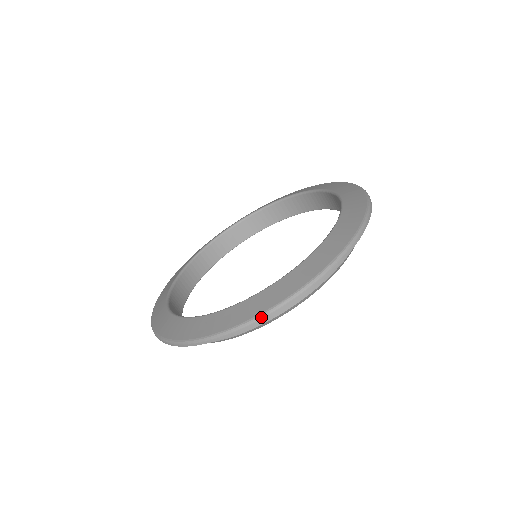
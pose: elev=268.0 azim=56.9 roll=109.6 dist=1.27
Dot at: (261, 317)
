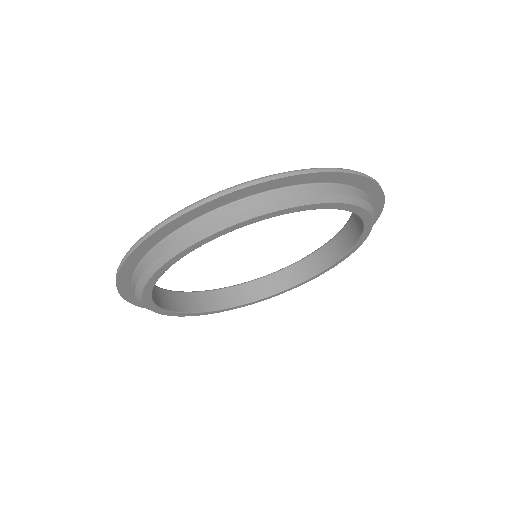
Dot at: (195, 203)
